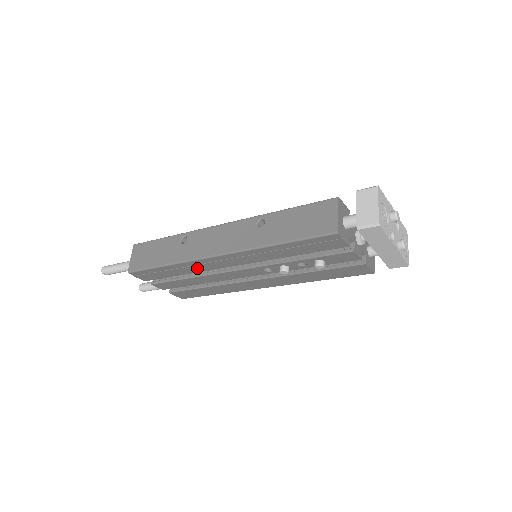
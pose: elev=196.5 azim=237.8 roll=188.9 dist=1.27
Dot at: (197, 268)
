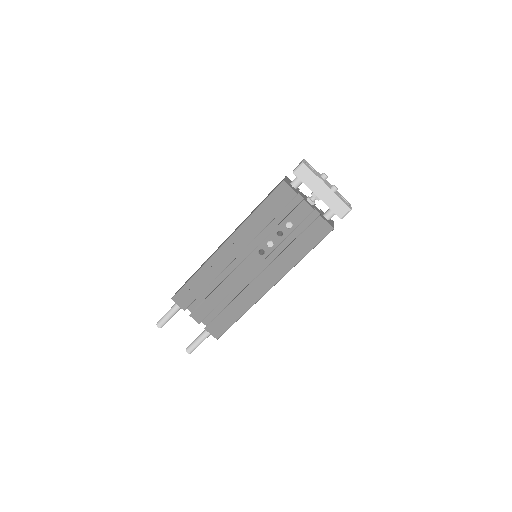
Dot at: (215, 270)
